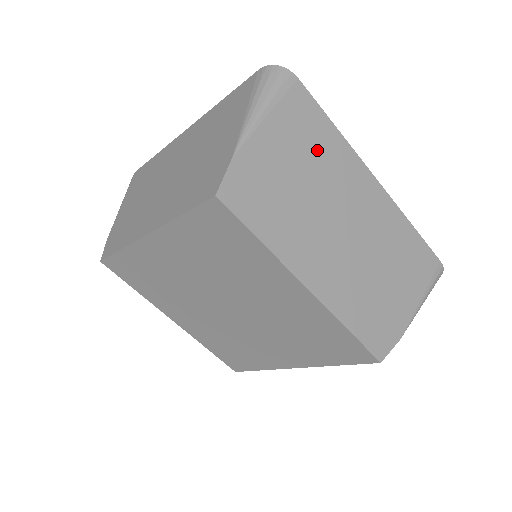
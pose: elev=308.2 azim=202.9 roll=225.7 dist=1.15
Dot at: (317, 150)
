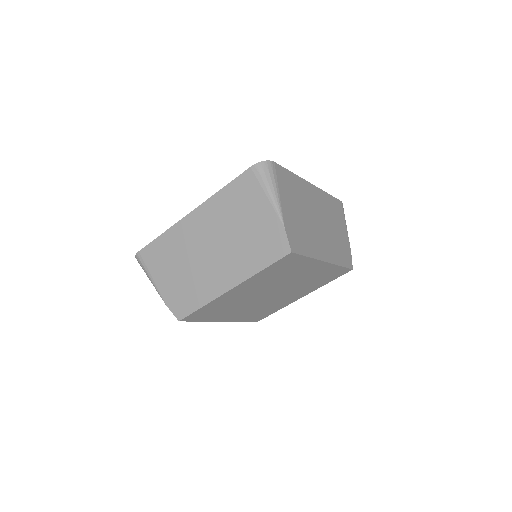
Dot at: (296, 192)
